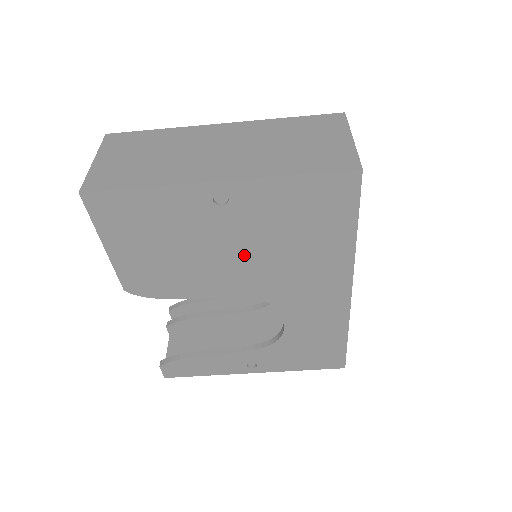
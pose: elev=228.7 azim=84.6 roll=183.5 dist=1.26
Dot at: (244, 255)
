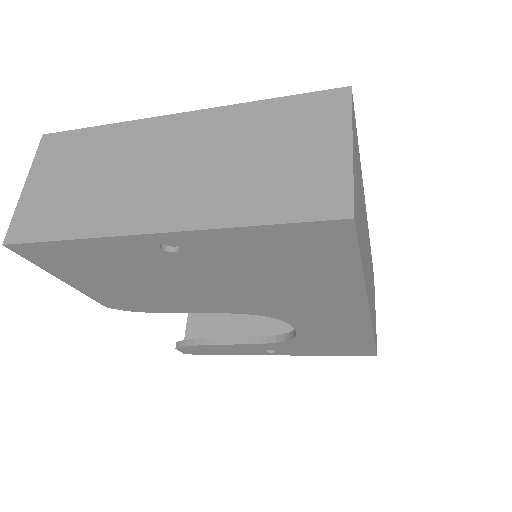
Dot at: (223, 286)
